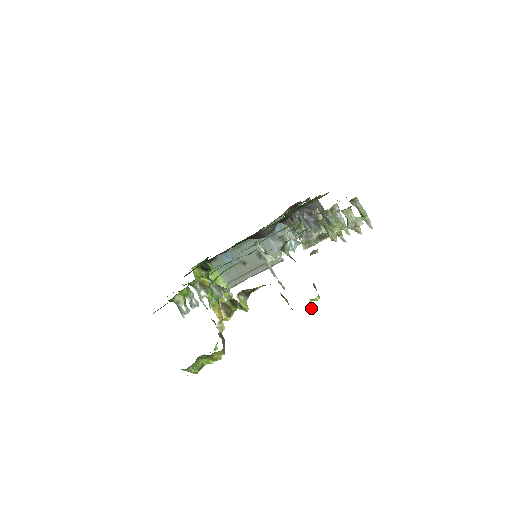
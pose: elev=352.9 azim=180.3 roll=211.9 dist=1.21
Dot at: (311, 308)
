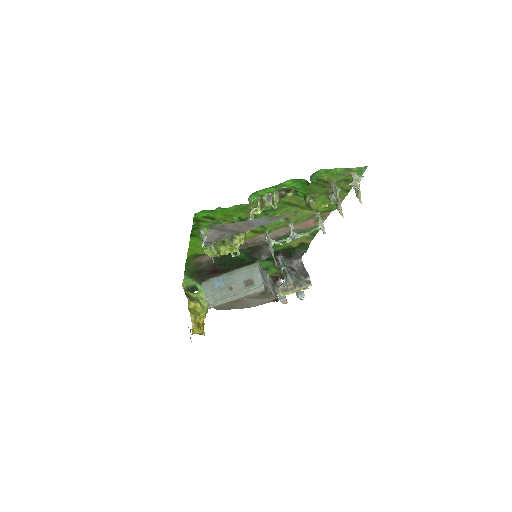
Dot at: occluded
